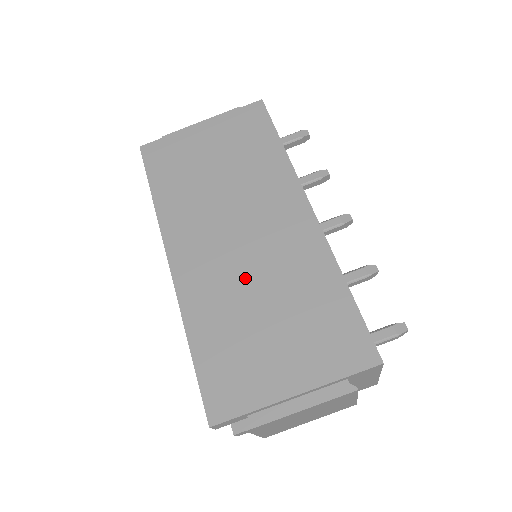
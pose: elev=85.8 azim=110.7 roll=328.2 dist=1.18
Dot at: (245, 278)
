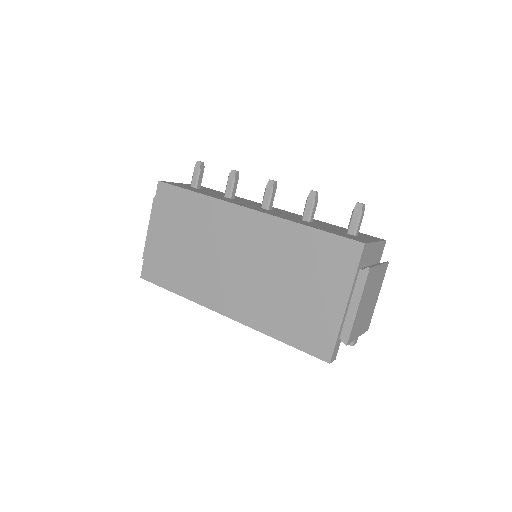
Dot at: (262, 280)
